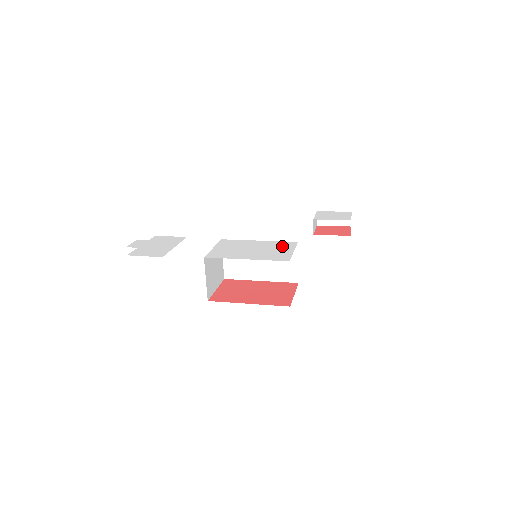
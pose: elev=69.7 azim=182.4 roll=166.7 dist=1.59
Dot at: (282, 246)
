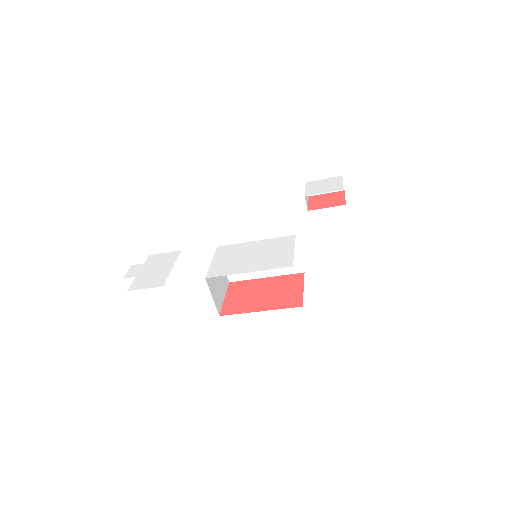
Dot at: (281, 245)
